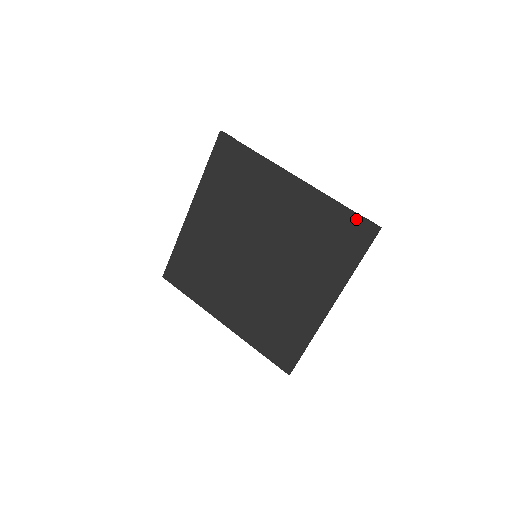
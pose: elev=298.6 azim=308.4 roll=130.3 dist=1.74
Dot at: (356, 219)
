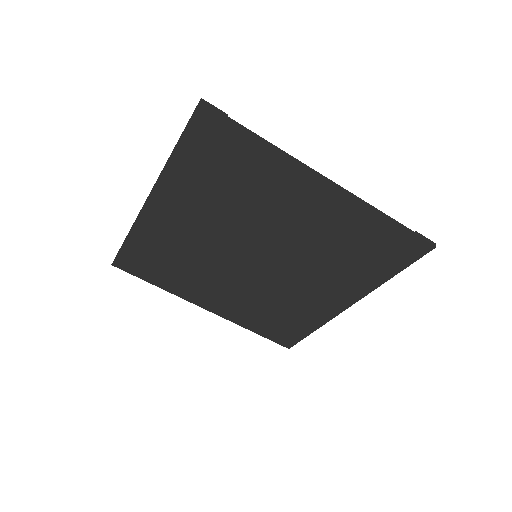
Dot at: (407, 236)
